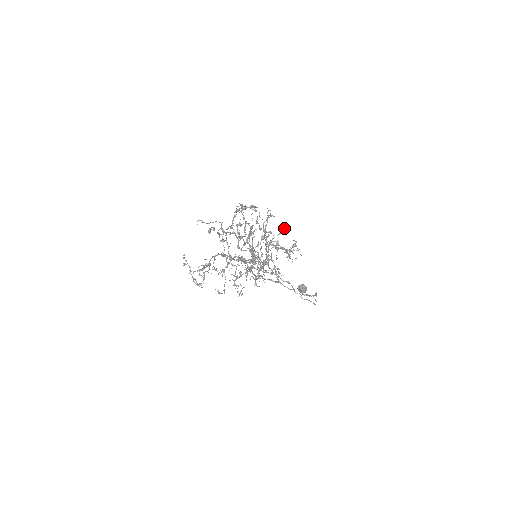
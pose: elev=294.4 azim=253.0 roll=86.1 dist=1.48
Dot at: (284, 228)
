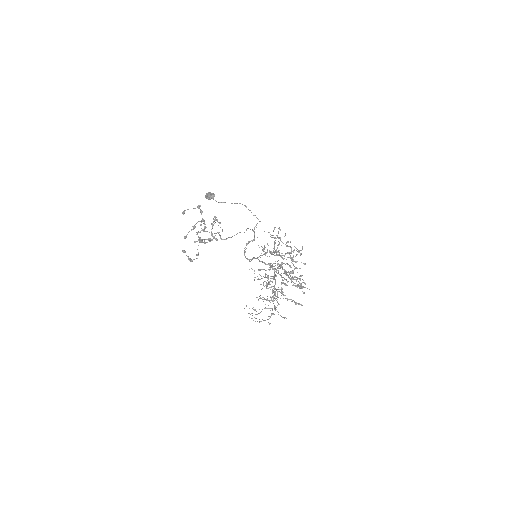
Dot at: occluded
